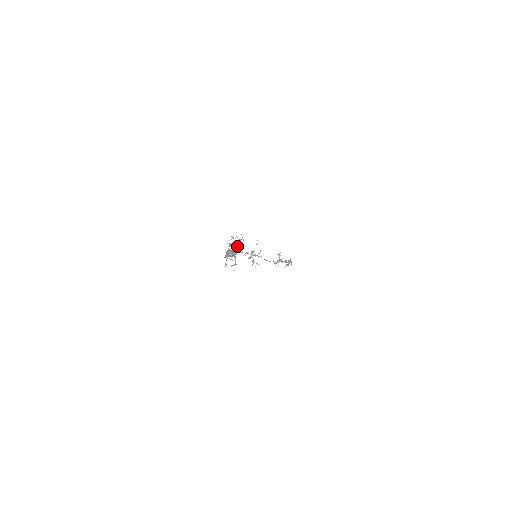
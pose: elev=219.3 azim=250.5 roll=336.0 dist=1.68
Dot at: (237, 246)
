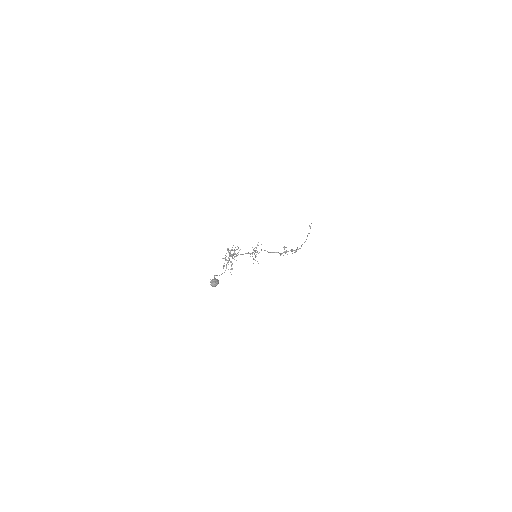
Dot at: (233, 254)
